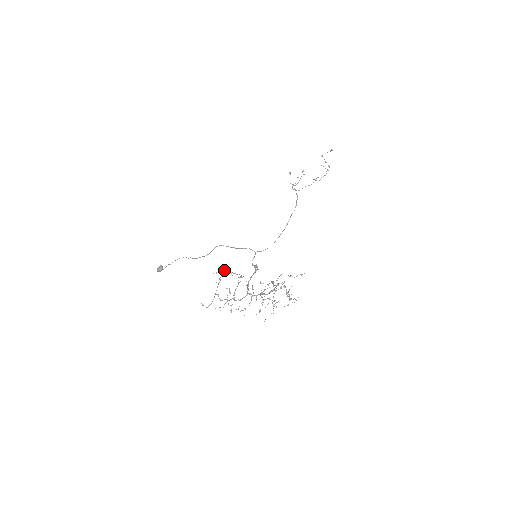
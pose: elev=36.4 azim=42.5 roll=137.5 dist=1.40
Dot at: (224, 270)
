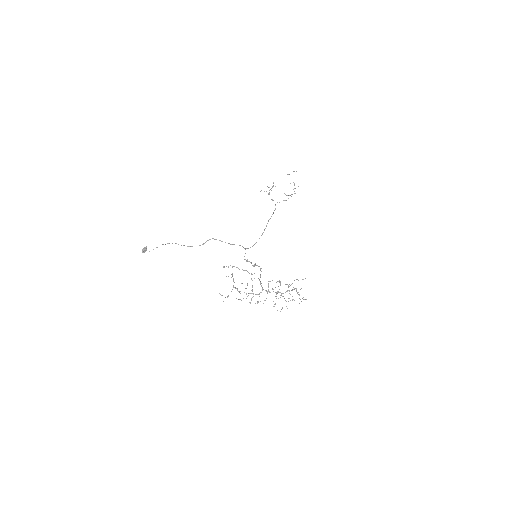
Dot at: (234, 266)
